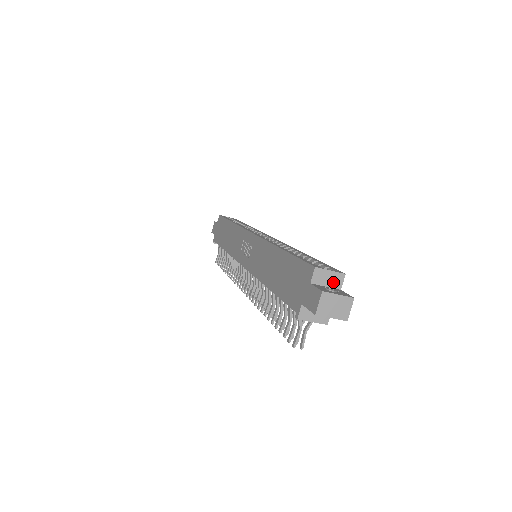
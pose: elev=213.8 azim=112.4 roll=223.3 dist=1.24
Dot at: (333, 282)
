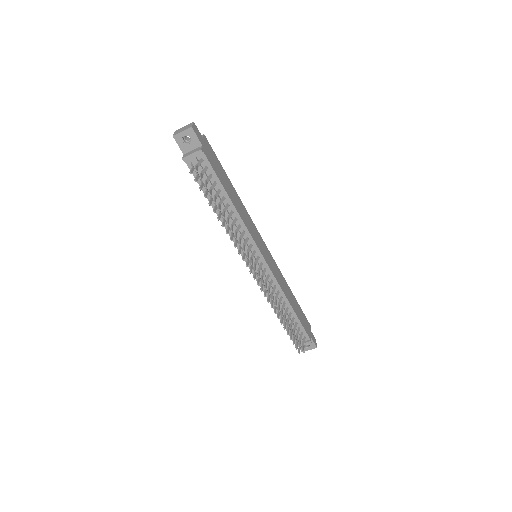
Dot at: occluded
